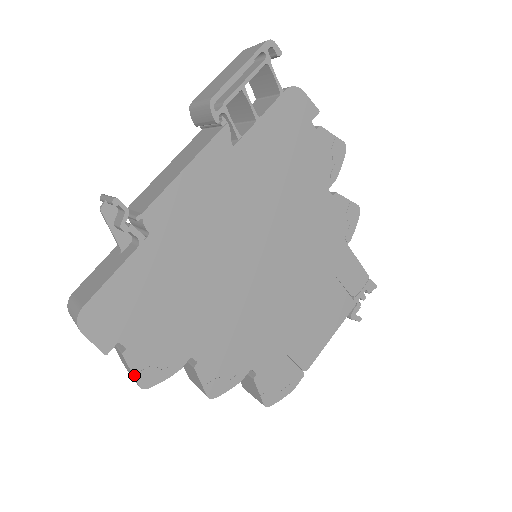
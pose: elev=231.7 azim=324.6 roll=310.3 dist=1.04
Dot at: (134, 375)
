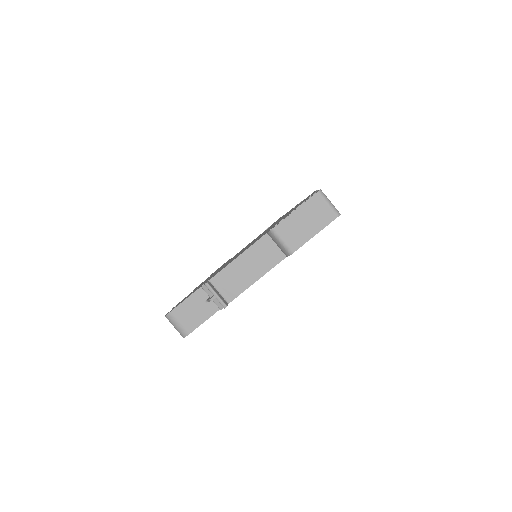
Dot at: occluded
